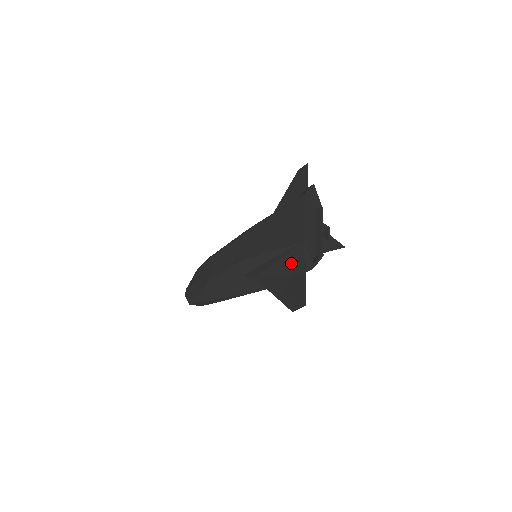
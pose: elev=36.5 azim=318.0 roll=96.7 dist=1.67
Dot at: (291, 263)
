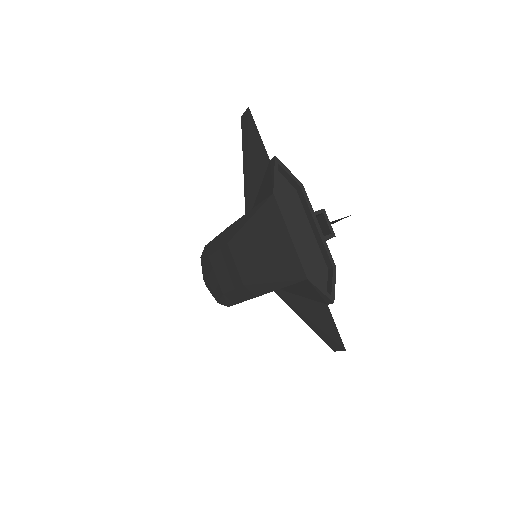
Dot at: (304, 291)
